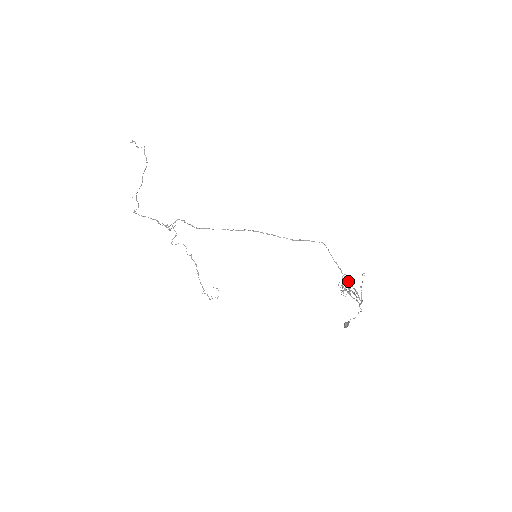
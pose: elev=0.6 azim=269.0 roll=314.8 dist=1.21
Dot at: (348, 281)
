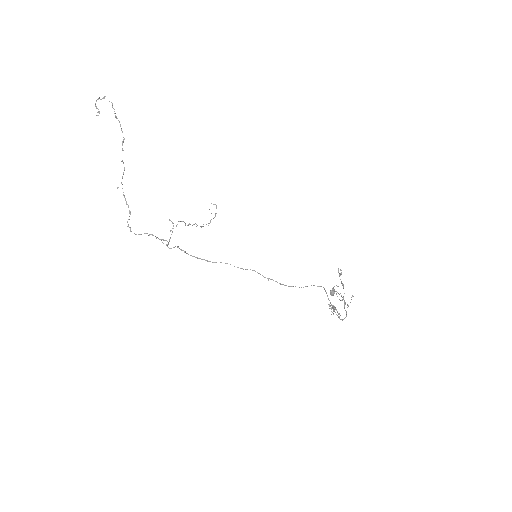
Dot at: (337, 315)
